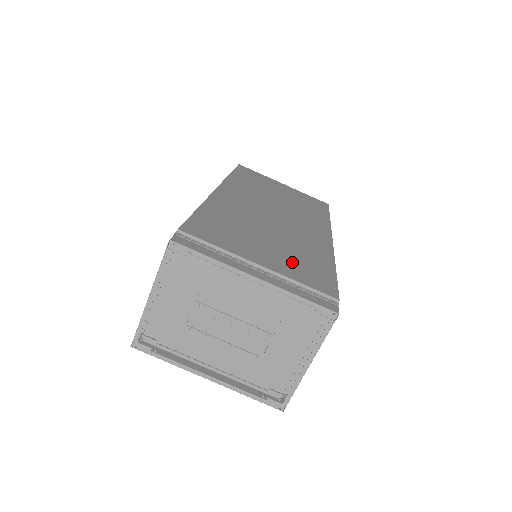
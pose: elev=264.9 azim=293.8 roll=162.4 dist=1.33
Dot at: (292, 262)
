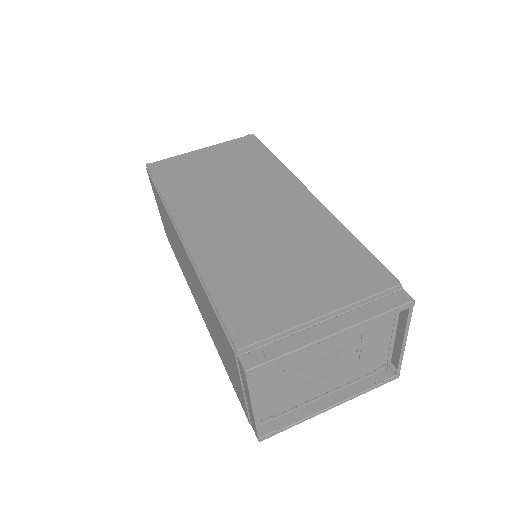
Dot at: (331, 275)
